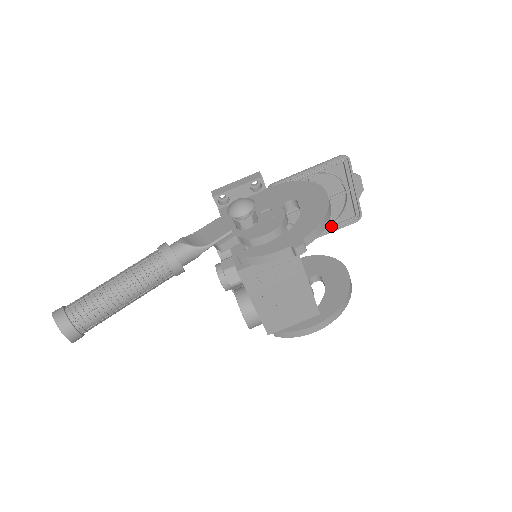
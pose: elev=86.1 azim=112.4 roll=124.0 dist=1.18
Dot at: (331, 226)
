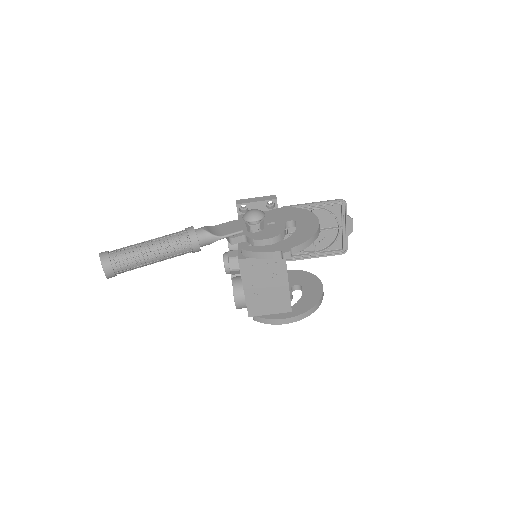
Dot at: (321, 252)
